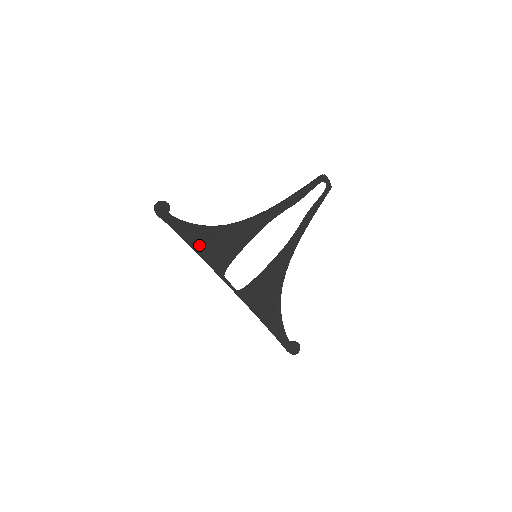
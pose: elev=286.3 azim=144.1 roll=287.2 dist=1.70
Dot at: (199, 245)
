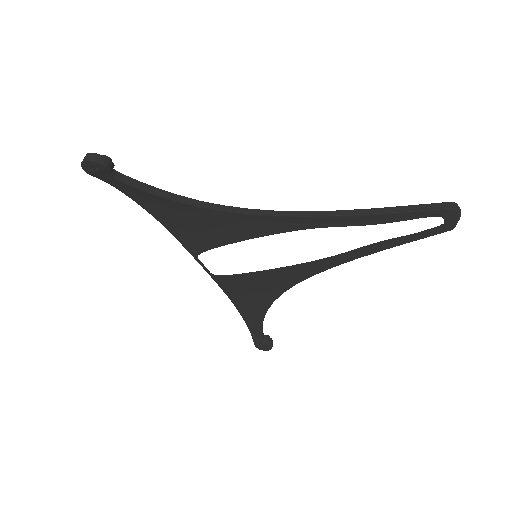
Dot at: (165, 216)
